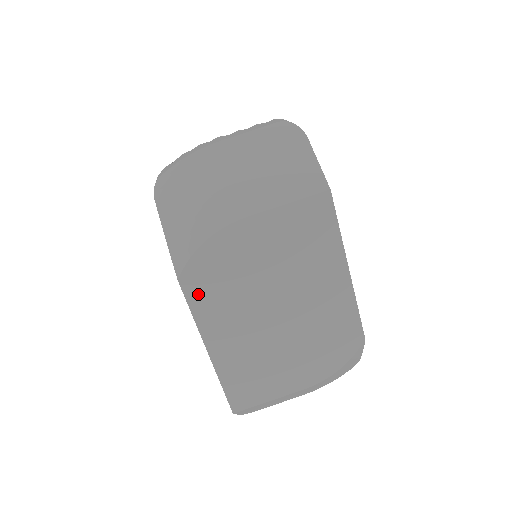
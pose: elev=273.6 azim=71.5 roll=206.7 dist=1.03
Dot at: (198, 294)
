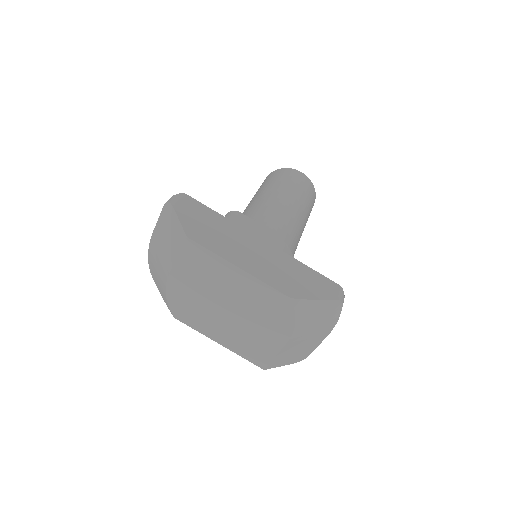
Dot at: (188, 319)
